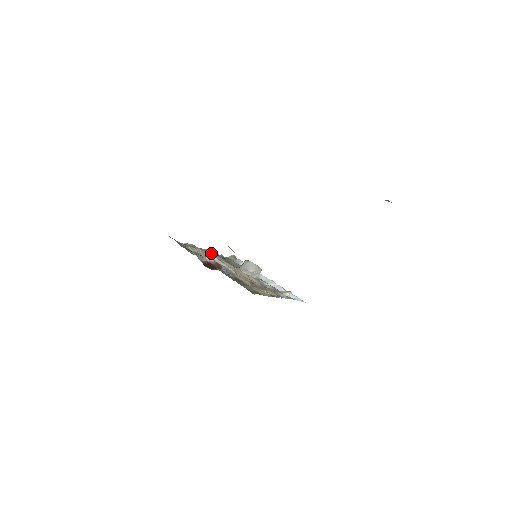
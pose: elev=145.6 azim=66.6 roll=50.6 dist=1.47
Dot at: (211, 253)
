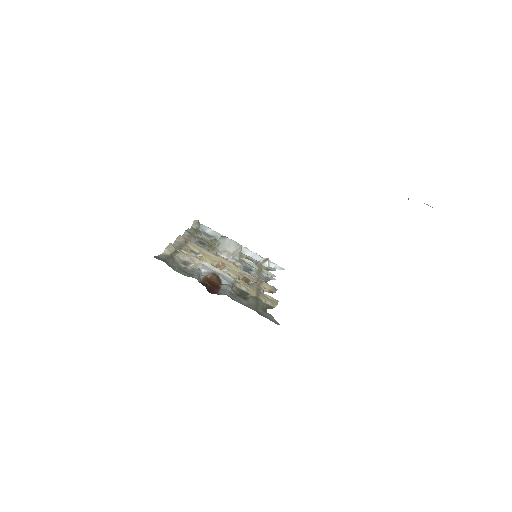
Dot at: (187, 242)
